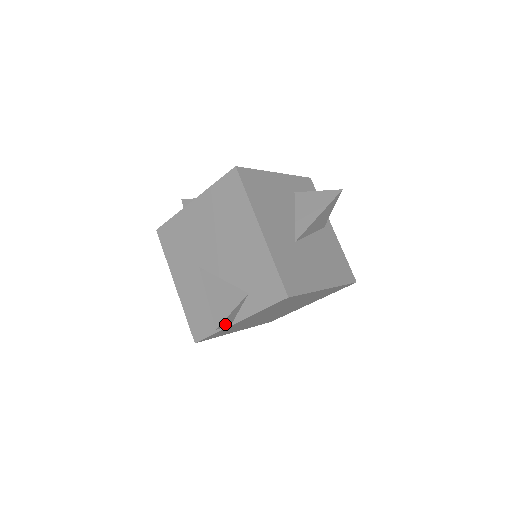
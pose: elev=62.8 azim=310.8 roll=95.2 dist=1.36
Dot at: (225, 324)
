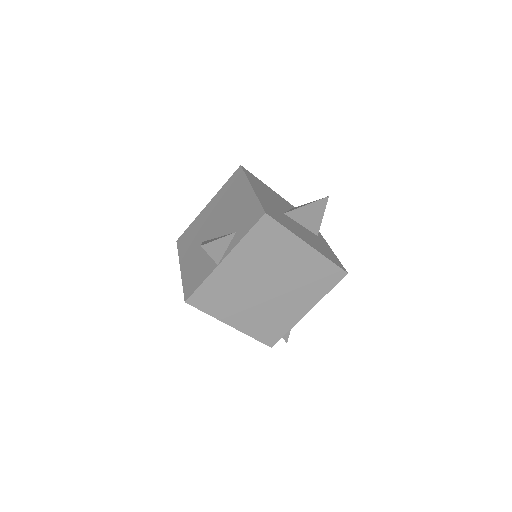
Dot at: (211, 253)
